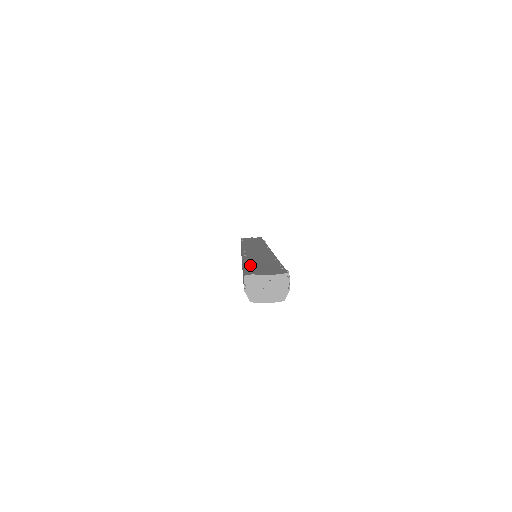
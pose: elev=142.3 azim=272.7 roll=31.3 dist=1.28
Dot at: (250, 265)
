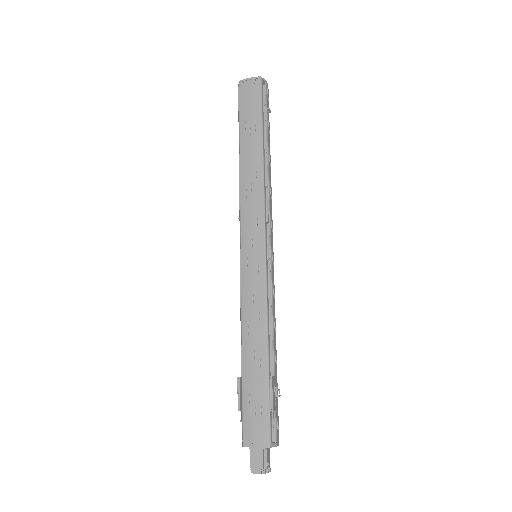
Dot at: occluded
